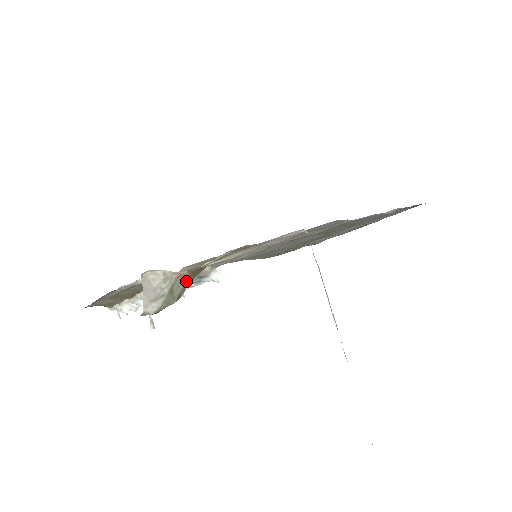
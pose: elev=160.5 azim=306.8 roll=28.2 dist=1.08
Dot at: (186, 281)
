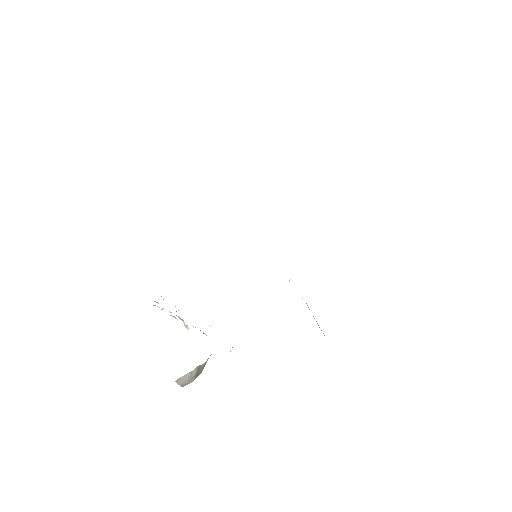
Dot at: (206, 361)
